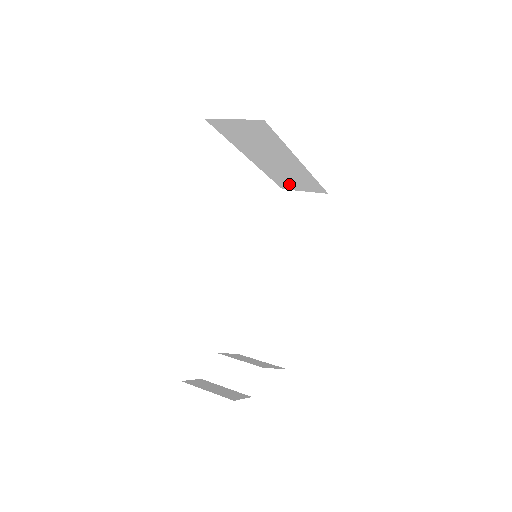
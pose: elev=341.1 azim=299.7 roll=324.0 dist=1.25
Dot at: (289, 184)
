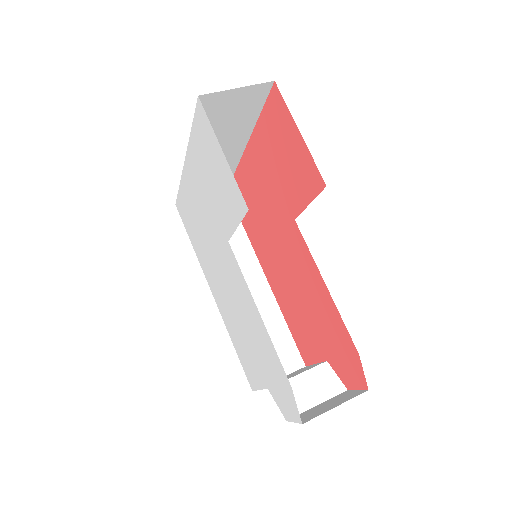
Dot at: occluded
